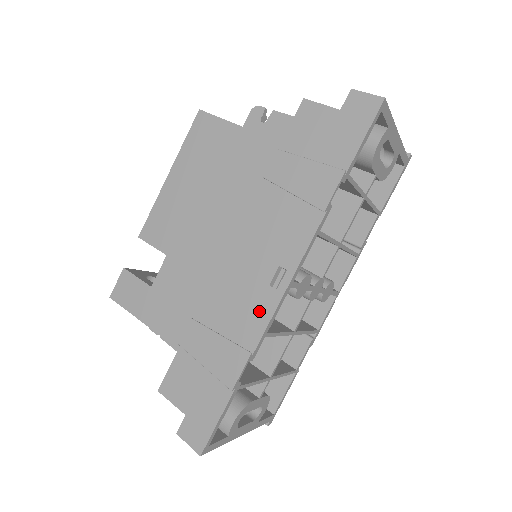
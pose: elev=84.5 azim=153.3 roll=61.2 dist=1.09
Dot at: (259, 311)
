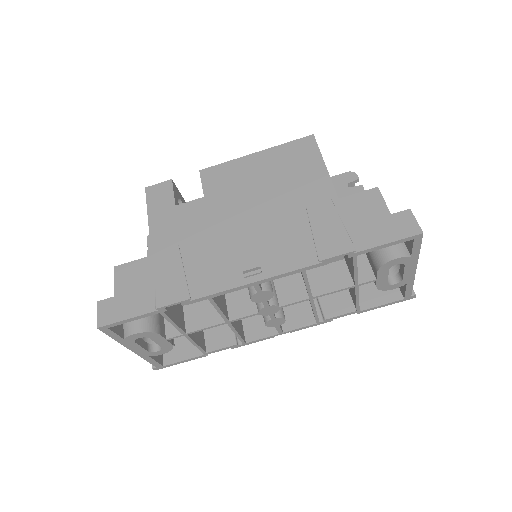
Dot at: (221, 280)
